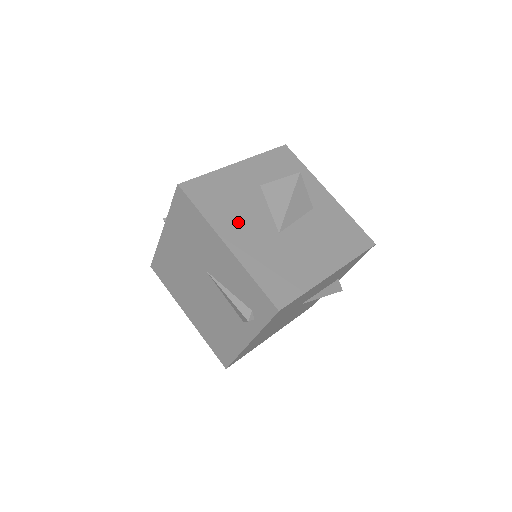
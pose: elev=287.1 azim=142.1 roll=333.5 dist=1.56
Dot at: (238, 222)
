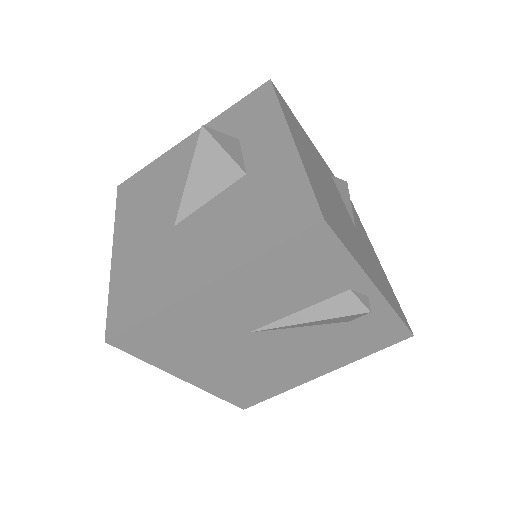
Dot at: (140, 219)
